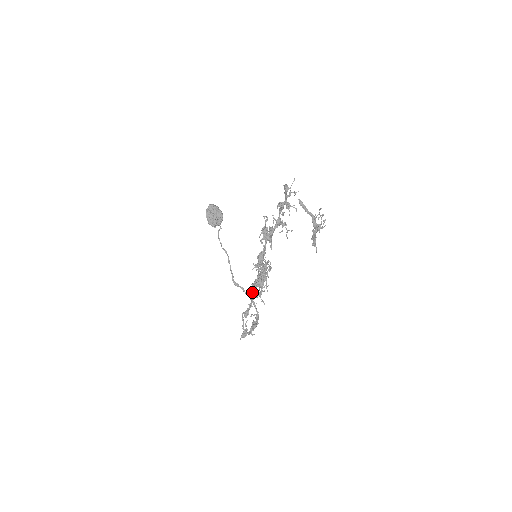
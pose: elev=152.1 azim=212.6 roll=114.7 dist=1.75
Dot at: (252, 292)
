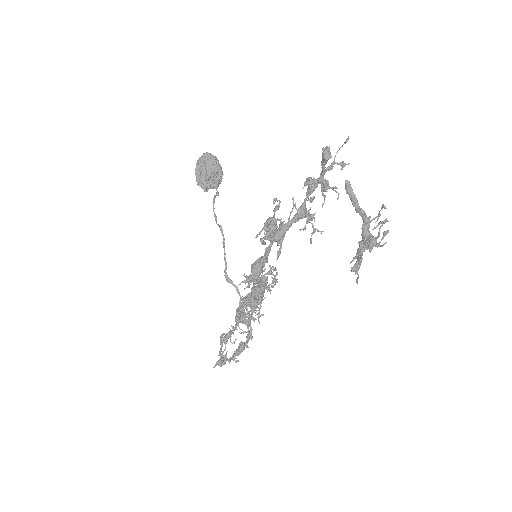
Dot at: (238, 312)
